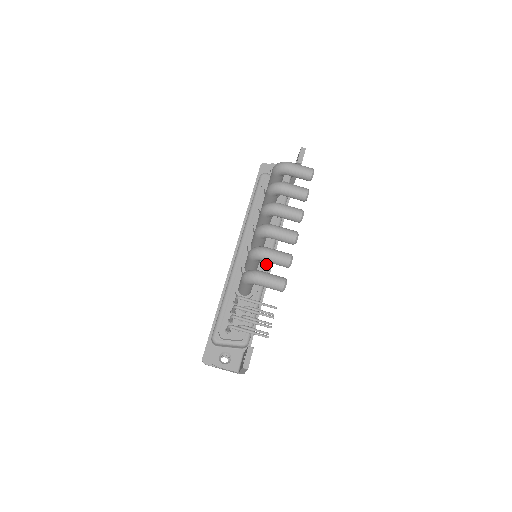
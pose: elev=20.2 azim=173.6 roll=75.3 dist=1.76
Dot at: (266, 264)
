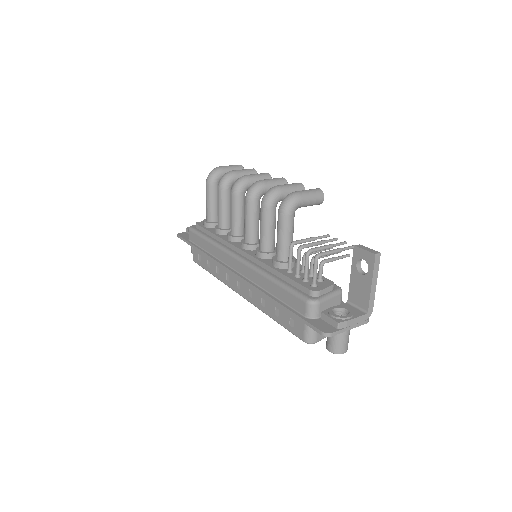
Dot at: occluded
